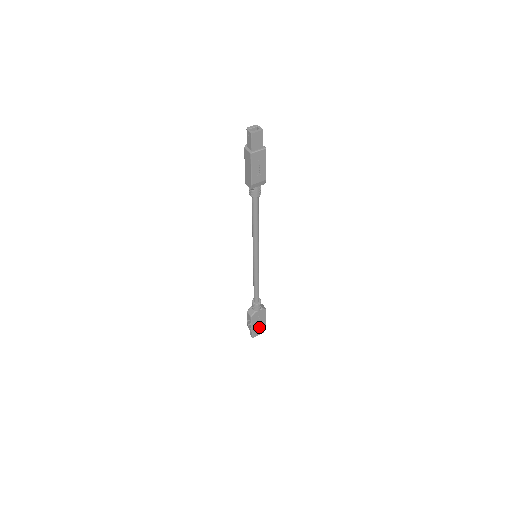
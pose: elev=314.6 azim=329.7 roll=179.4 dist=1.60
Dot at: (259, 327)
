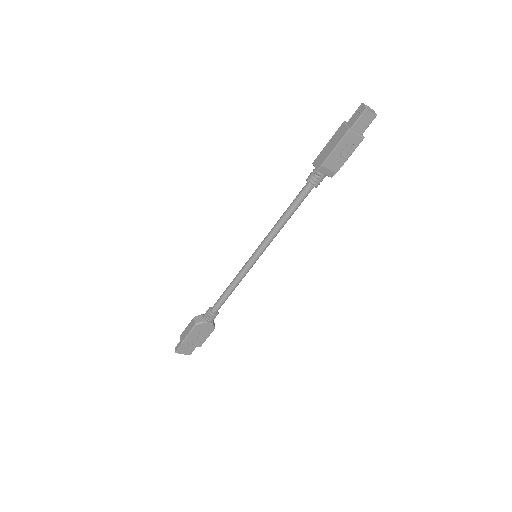
Dot at: (192, 344)
